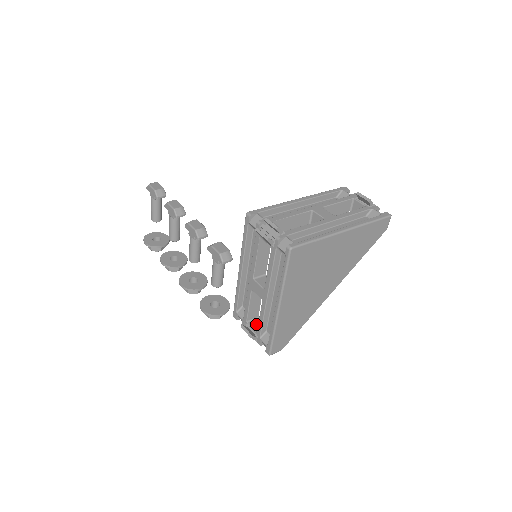
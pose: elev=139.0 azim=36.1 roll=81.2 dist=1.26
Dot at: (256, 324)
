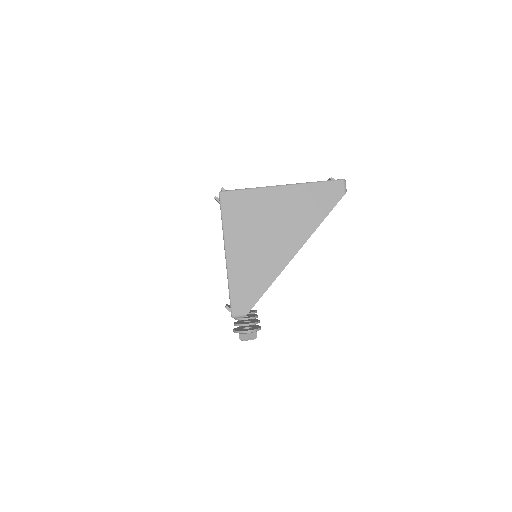
Dot at: occluded
